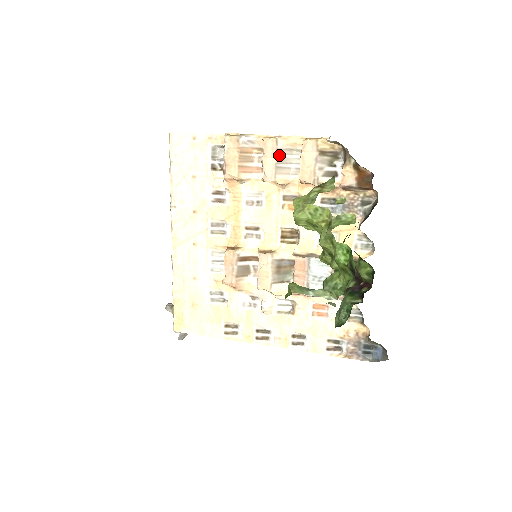
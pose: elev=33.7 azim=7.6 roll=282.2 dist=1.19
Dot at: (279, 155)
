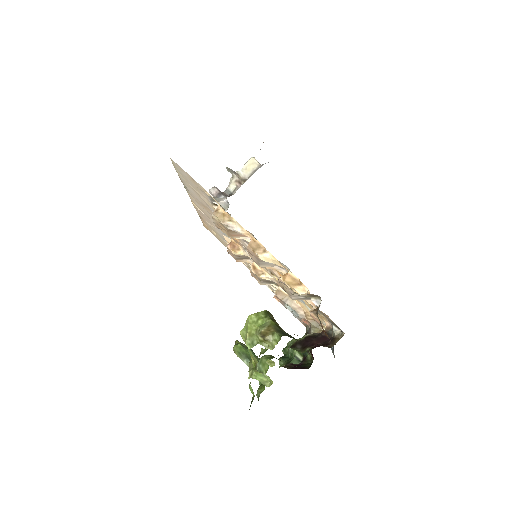
Dot at: (261, 261)
